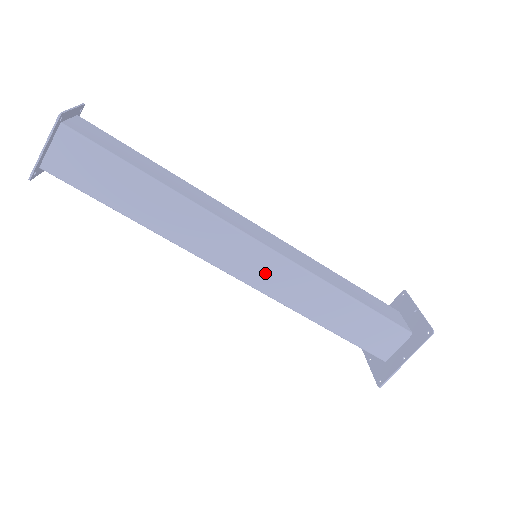
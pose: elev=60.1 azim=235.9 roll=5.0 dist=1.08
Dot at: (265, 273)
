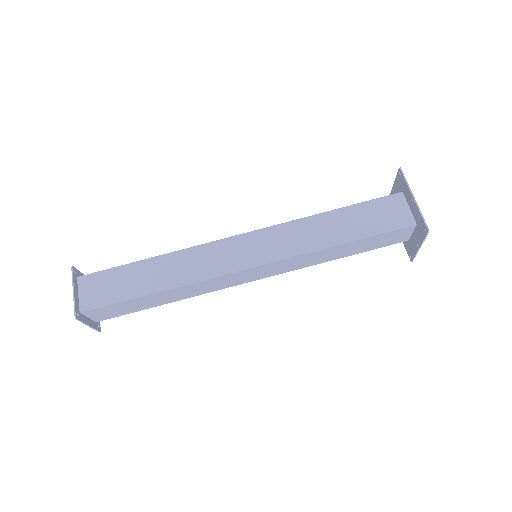
Dot at: (263, 247)
